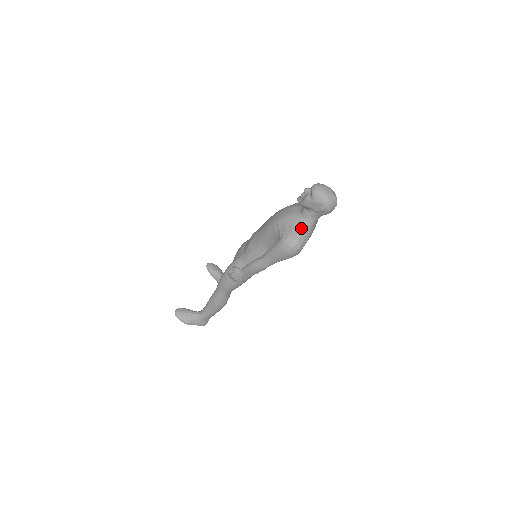
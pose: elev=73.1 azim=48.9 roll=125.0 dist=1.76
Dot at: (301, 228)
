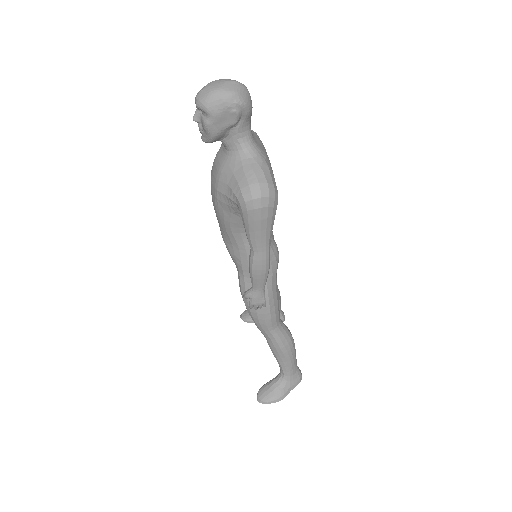
Dot at: (244, 164)
